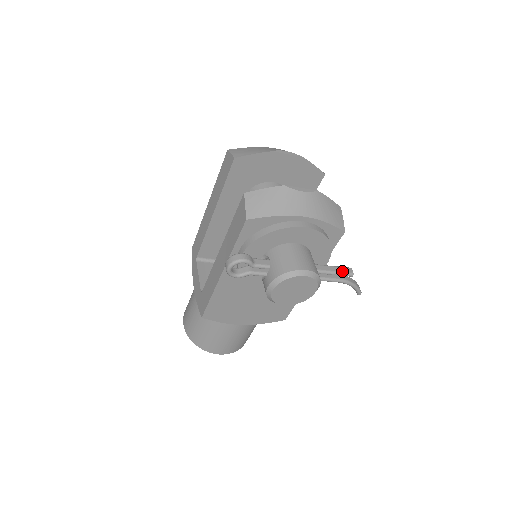
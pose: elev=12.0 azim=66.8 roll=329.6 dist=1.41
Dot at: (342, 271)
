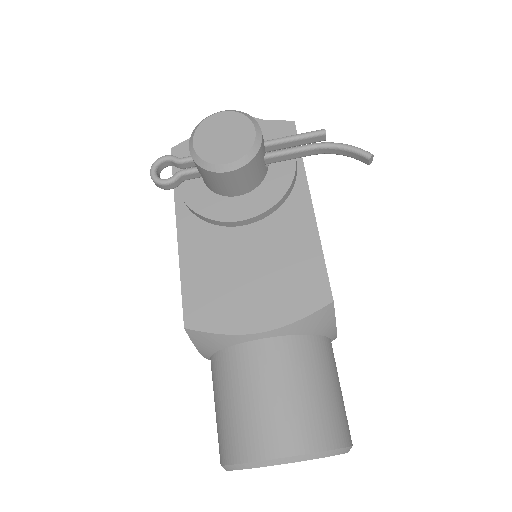
Dot at: (306, 133)
